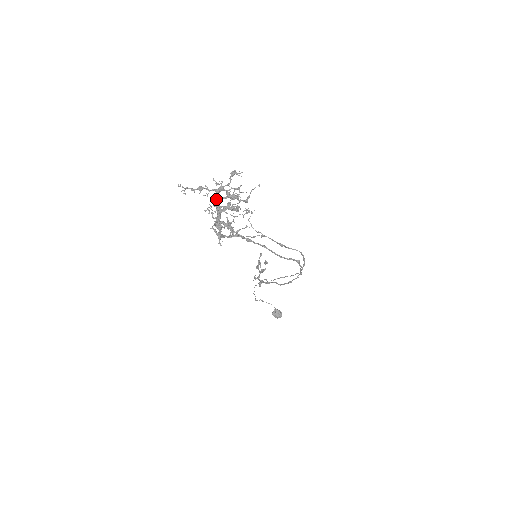
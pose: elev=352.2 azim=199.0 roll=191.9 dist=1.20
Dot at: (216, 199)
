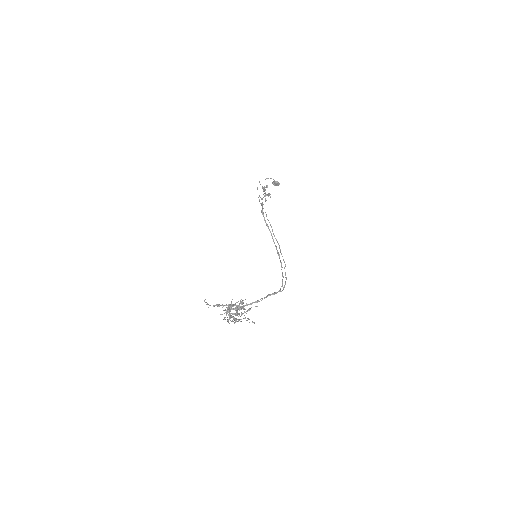
Dot at: (228, 308)
